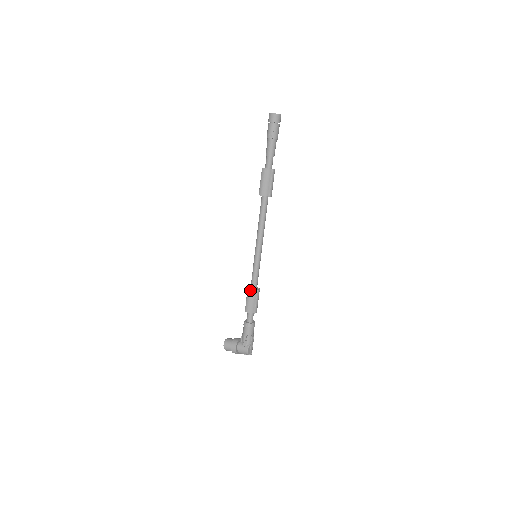
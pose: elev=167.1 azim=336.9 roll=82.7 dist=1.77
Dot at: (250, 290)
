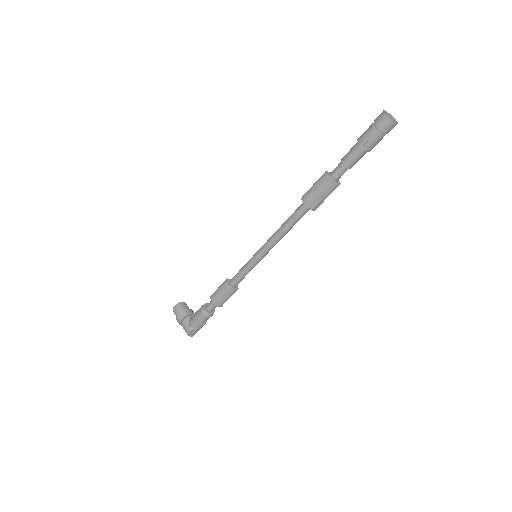
Dot at: (227, 283)
